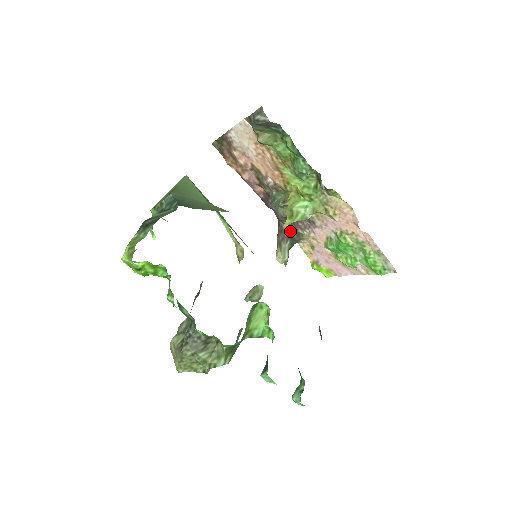
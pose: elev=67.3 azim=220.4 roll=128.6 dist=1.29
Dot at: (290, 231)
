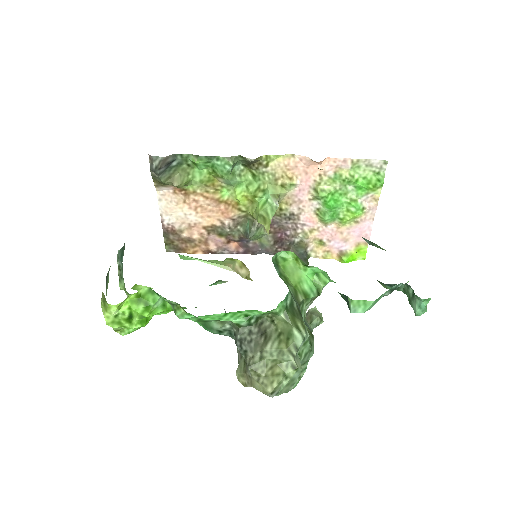
Dot at: (291, 251)
